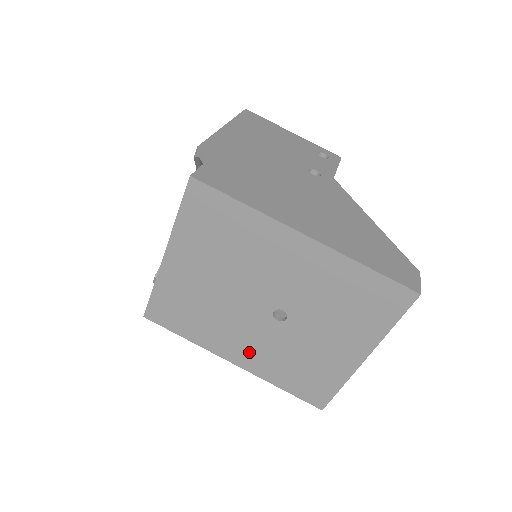
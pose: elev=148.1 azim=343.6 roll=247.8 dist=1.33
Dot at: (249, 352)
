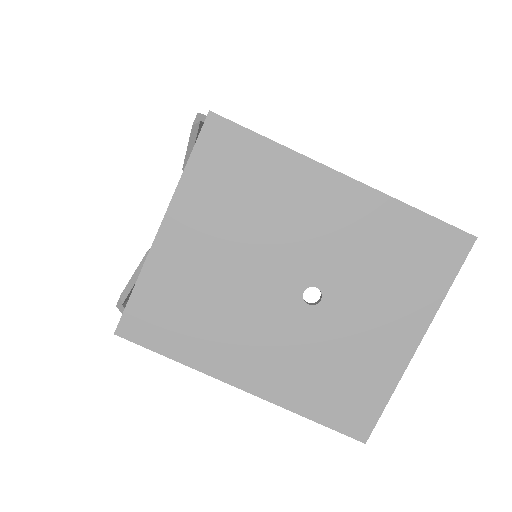
Dot at: (267, 365)
